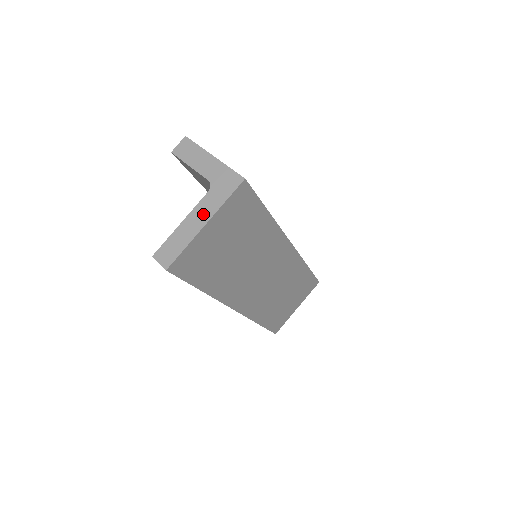
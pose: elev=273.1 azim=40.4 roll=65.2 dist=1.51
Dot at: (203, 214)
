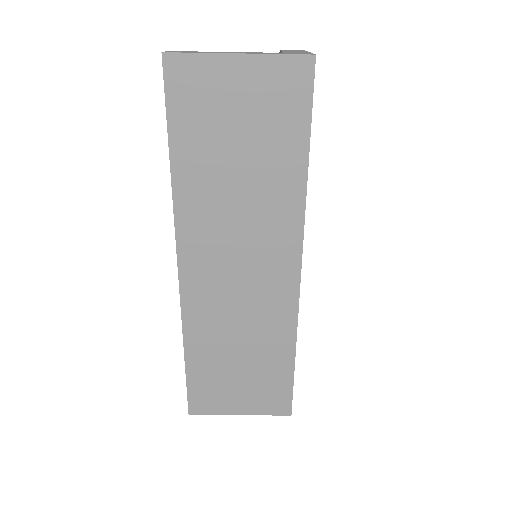
Dot at: occluded
